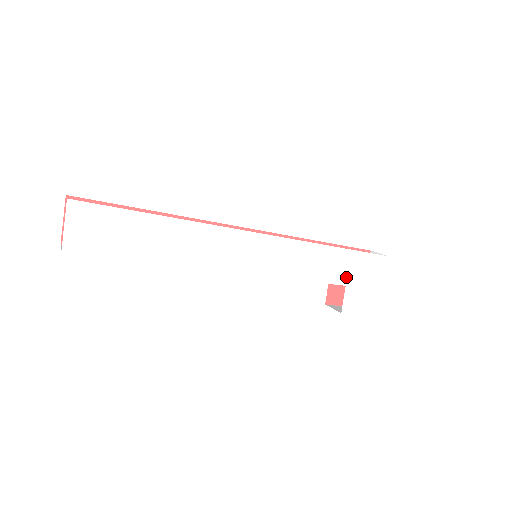
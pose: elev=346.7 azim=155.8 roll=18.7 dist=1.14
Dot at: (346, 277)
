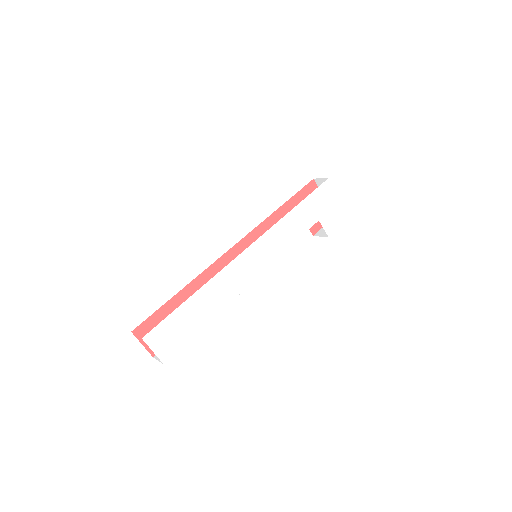
Dot at: (315, 216)
